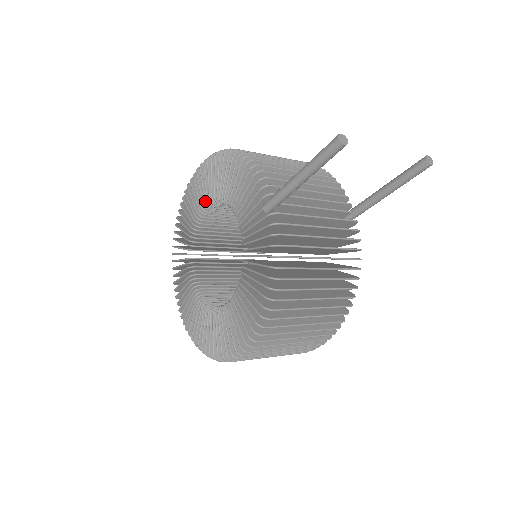
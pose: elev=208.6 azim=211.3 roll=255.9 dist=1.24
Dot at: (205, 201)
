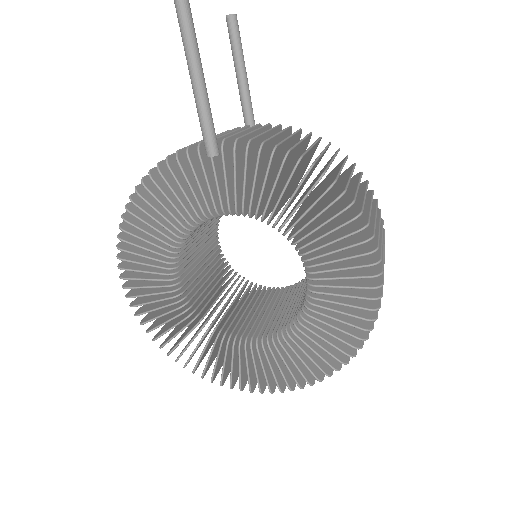
Dot at: (167, 280)
